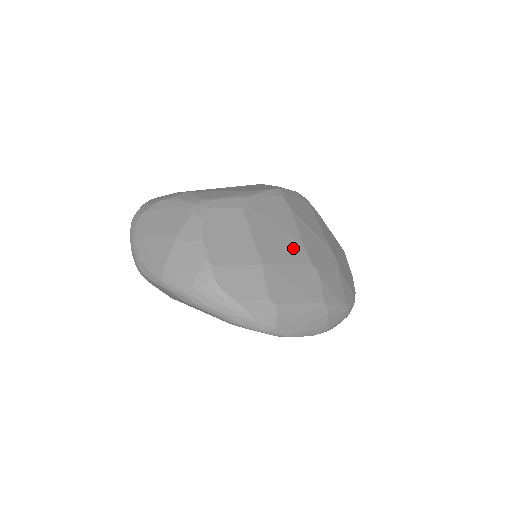
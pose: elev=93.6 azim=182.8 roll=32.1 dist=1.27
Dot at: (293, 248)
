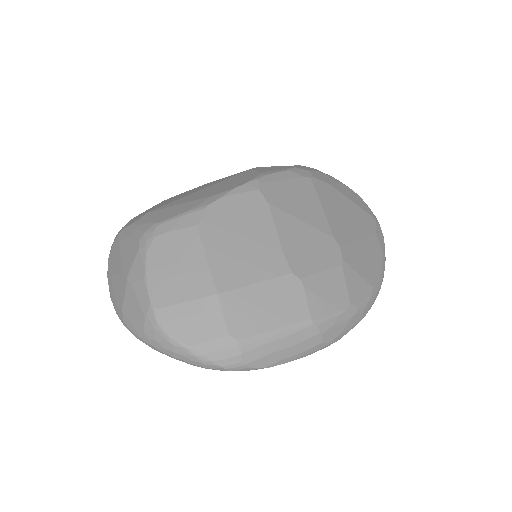
Dot at: (265, 259)
